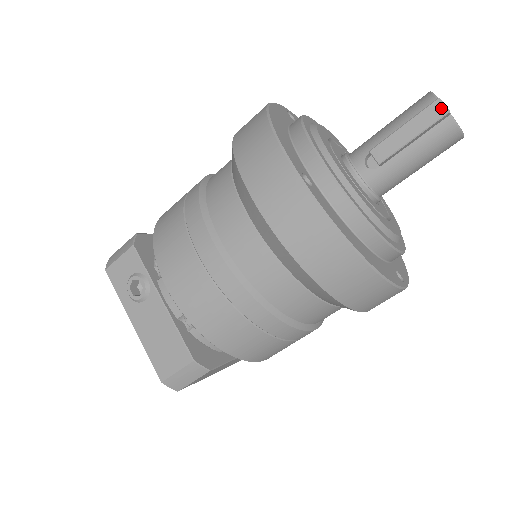
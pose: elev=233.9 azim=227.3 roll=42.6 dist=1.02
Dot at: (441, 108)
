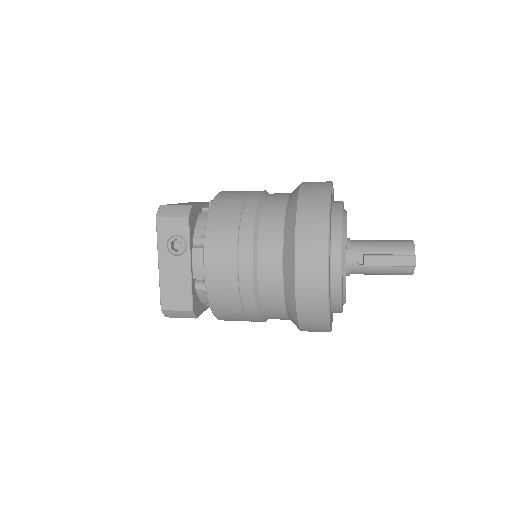
Dot at: (413, 262)
